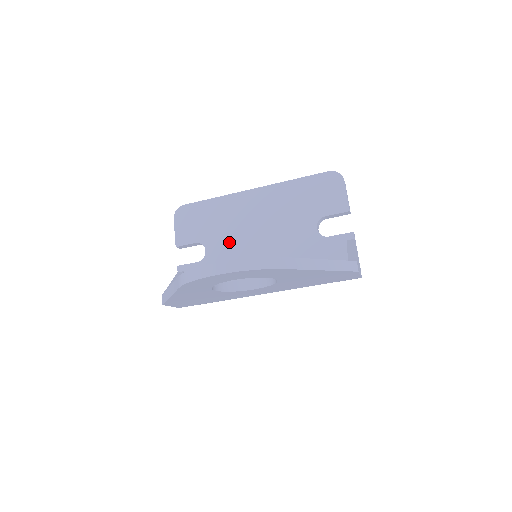
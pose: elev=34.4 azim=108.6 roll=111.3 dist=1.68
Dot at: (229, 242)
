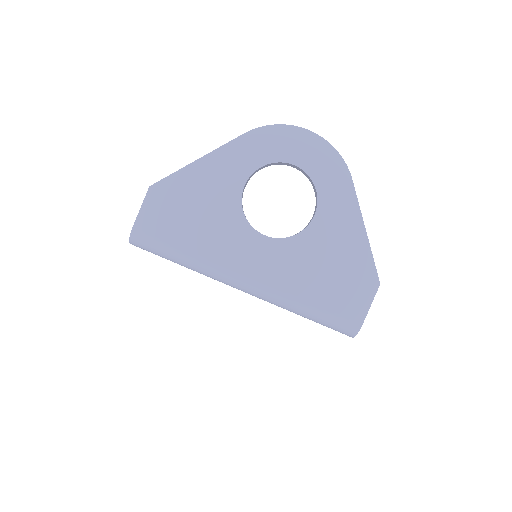
Dot at: occluded
